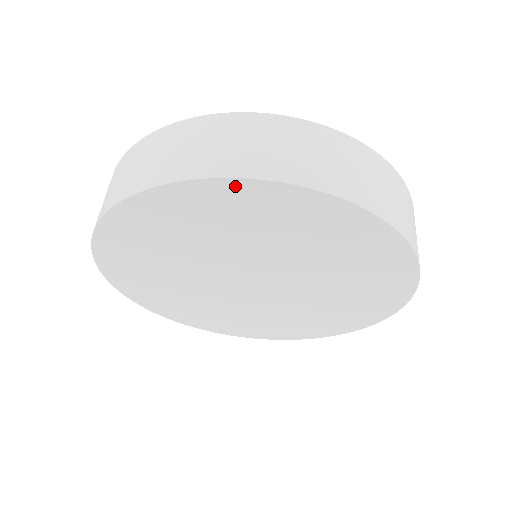
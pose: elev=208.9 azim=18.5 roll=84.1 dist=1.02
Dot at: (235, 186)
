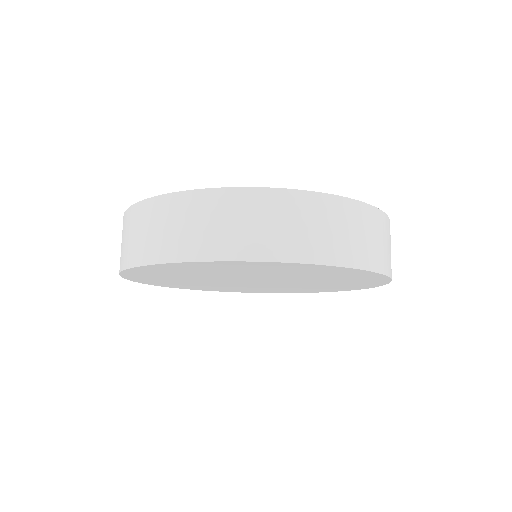
Dot at: (284, 264)
